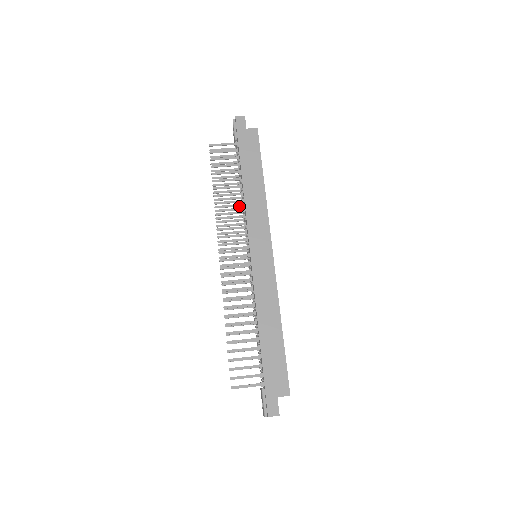
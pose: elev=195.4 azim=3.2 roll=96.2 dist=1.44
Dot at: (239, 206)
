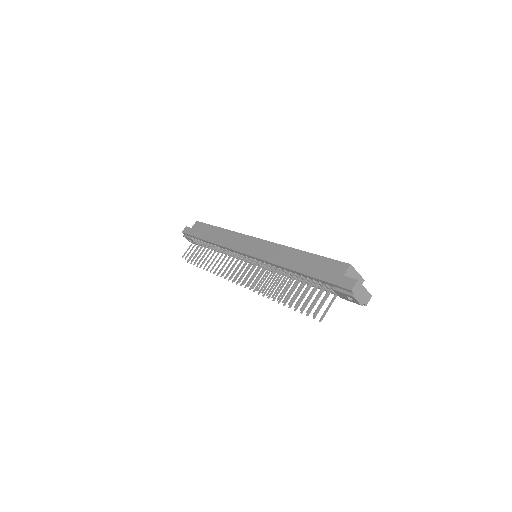
Dot at: occluded
